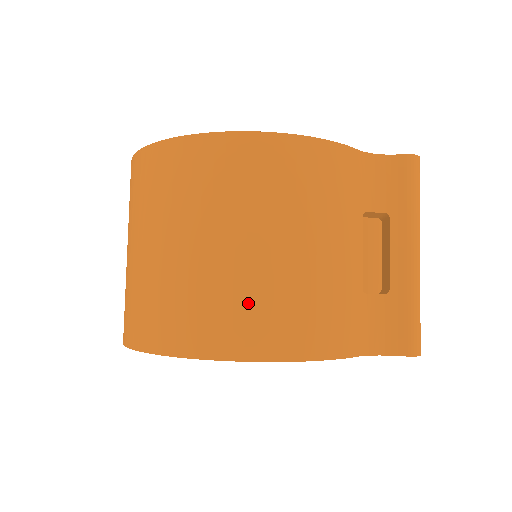
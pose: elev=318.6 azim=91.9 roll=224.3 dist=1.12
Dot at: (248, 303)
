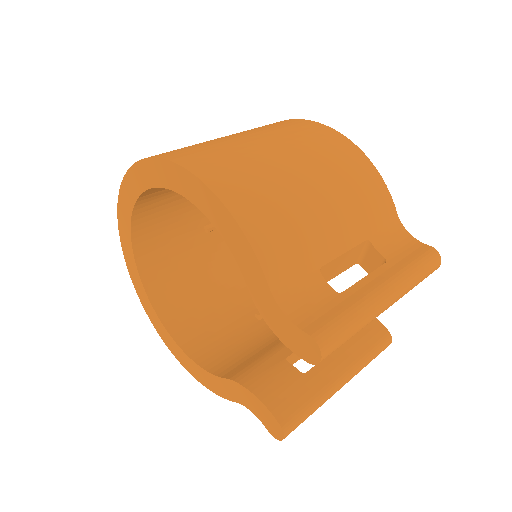
Dot at: (241, 165)
